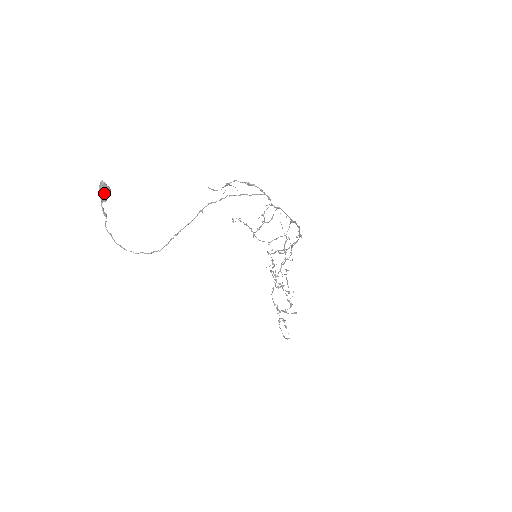
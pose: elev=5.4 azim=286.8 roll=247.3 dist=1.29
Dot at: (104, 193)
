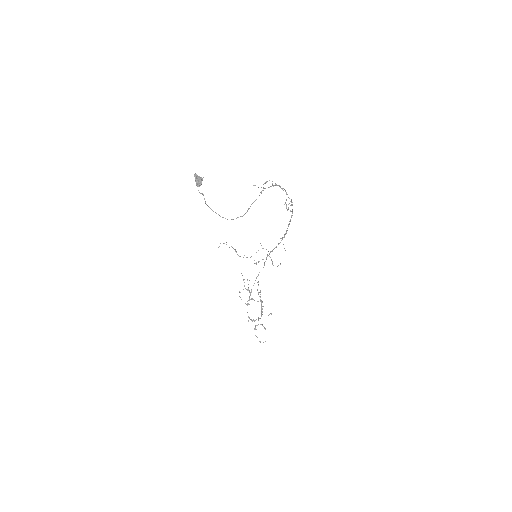
Dot at: (201, 179)
